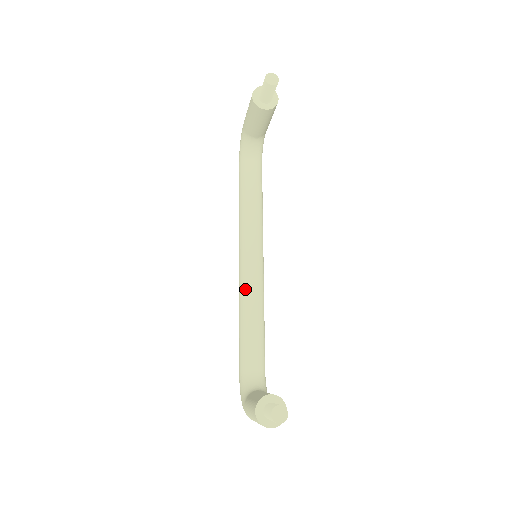
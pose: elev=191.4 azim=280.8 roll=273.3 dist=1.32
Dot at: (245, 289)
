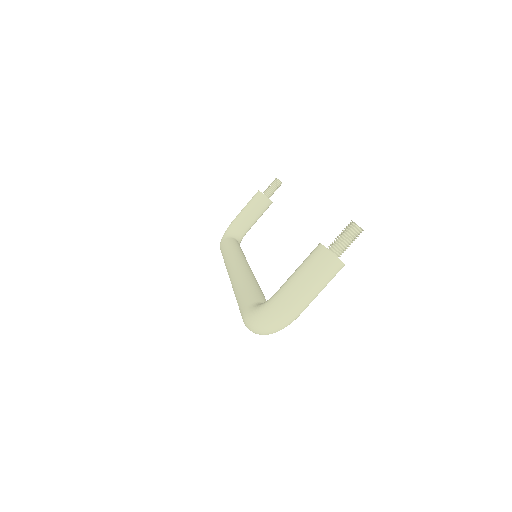
Dot at: (244, 271)
